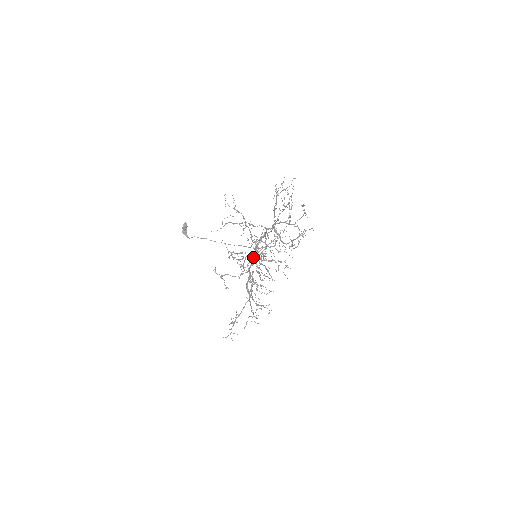
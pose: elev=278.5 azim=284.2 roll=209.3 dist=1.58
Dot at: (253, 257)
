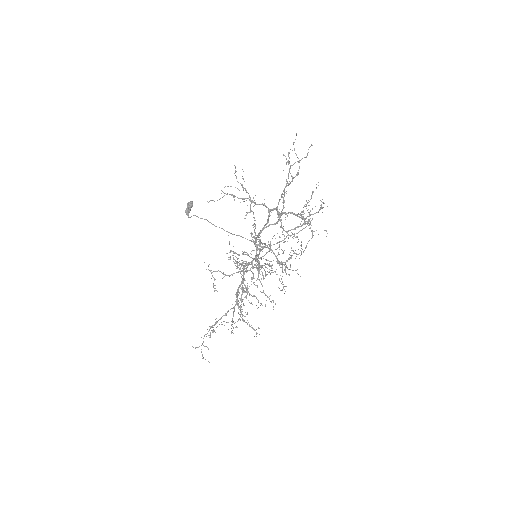
Dot at: occluded
